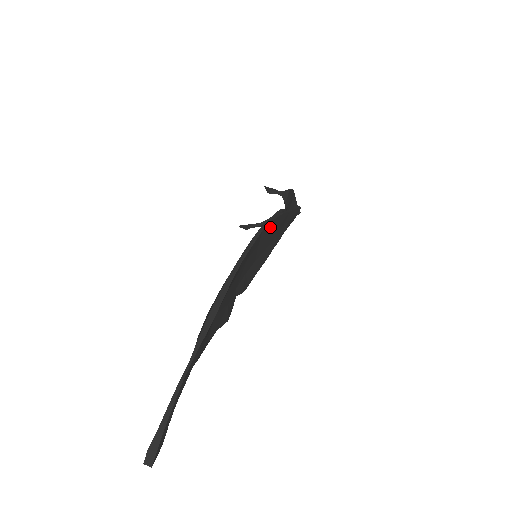
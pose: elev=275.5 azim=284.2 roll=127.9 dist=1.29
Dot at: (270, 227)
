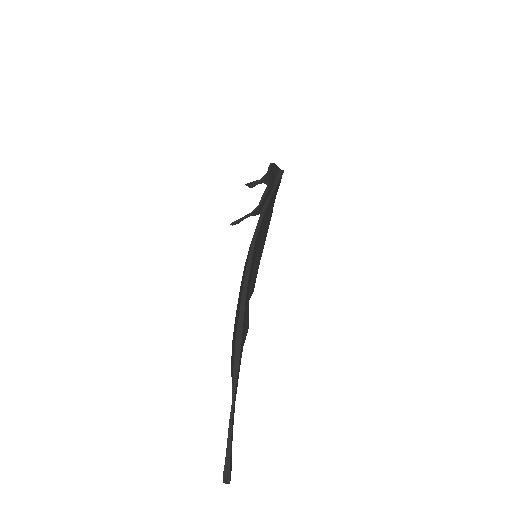
Dot at: (261, 224)
